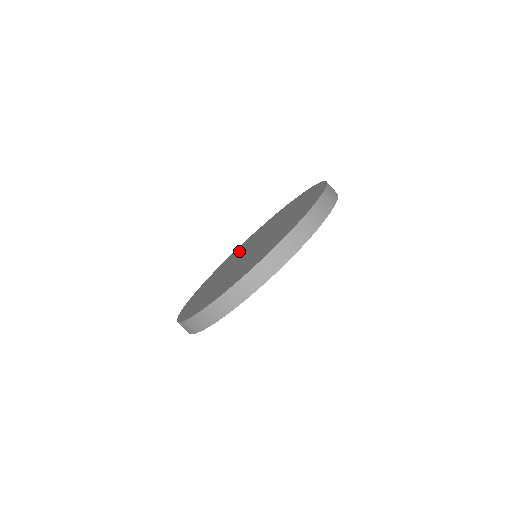
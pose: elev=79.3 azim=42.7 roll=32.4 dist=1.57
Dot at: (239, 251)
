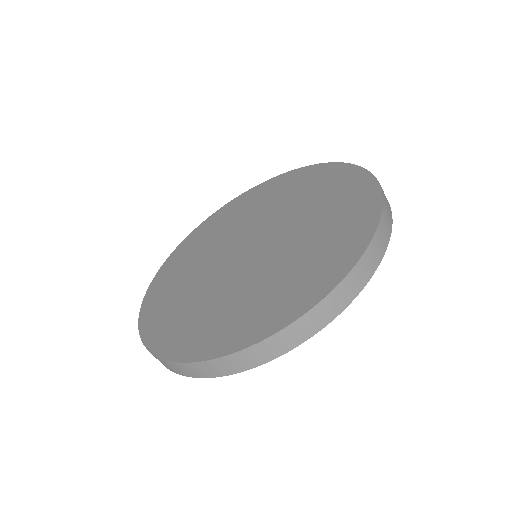
Dot at: (192, 262)
